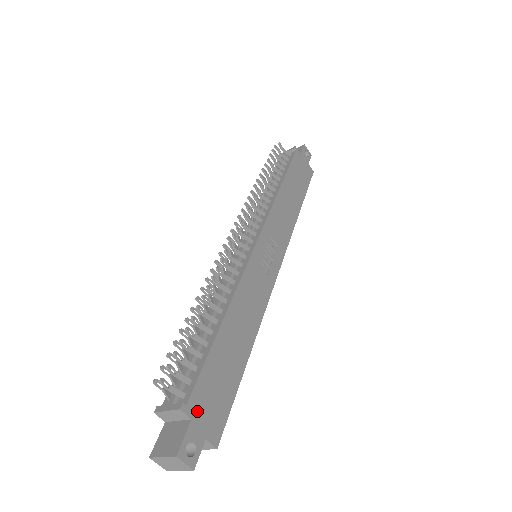
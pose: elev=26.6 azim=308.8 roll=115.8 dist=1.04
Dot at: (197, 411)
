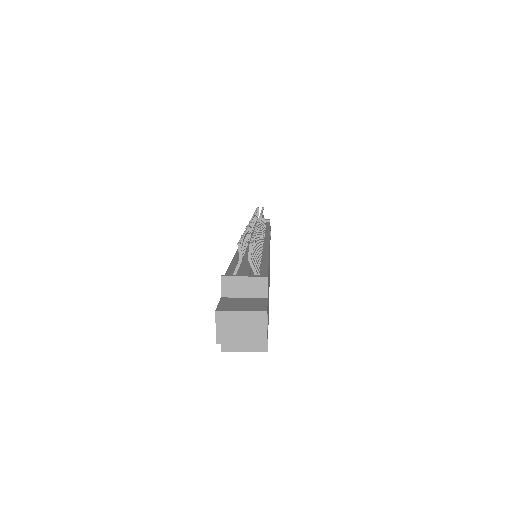
Dot at: occluded
